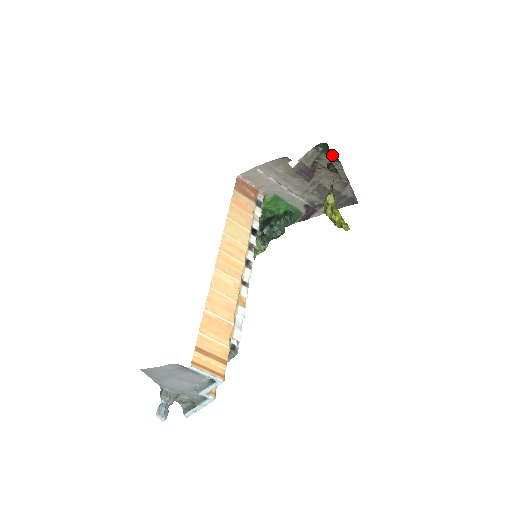
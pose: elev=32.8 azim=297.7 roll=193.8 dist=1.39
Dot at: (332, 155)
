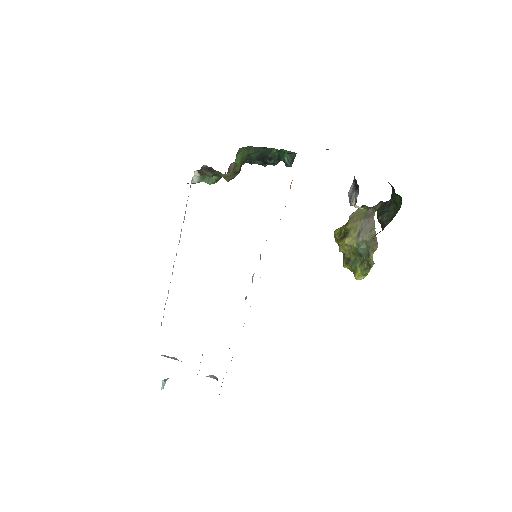
Dot at: (393, 200)
